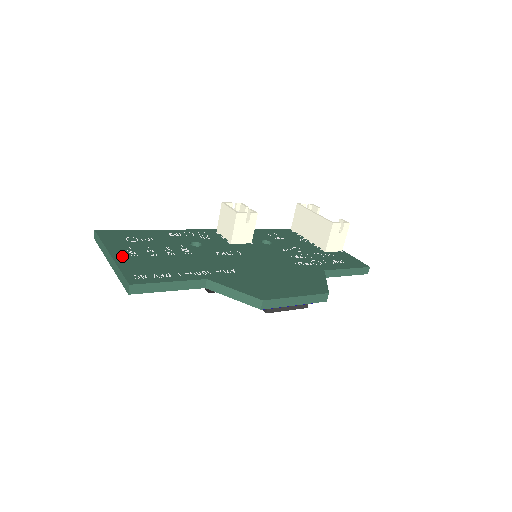
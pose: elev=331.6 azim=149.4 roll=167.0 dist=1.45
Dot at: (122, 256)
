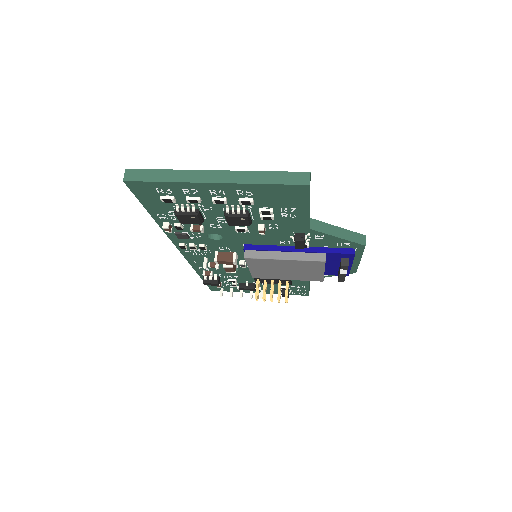
Dot at: occluded
